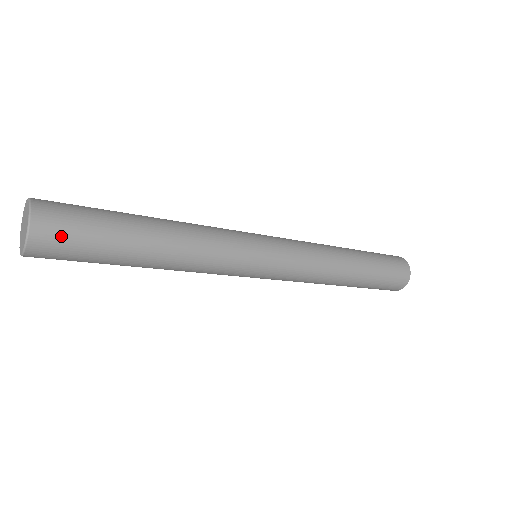
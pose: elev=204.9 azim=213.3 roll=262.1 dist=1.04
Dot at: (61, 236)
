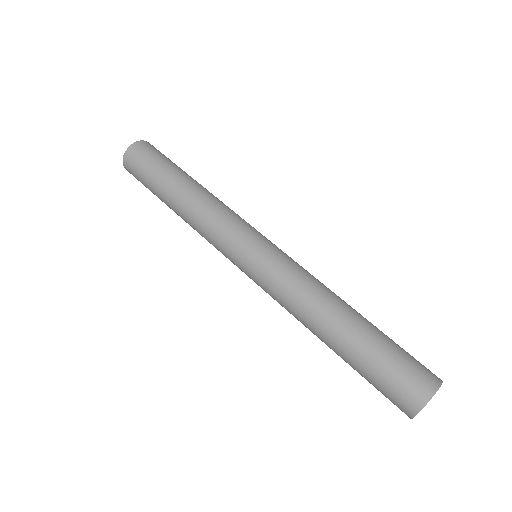
Dot at: (136, 162)
